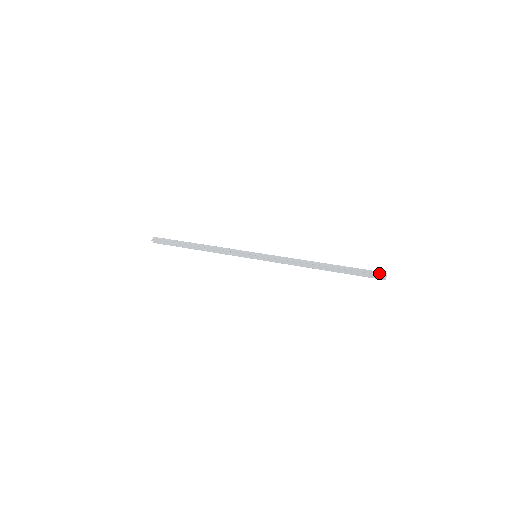
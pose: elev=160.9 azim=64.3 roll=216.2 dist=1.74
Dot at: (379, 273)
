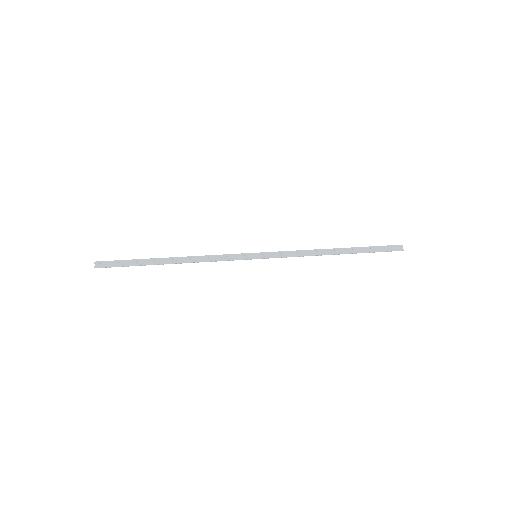
Dot at: (396, 247)
